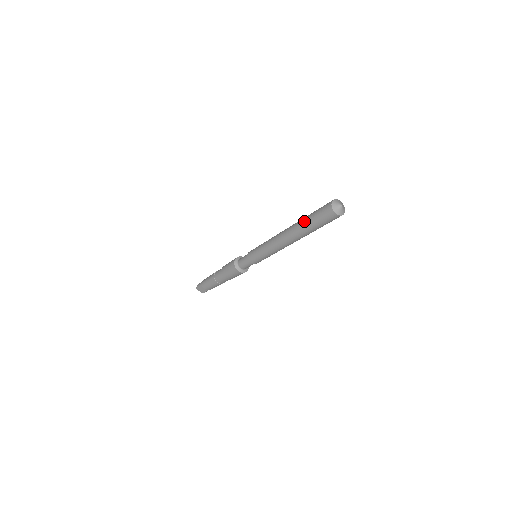
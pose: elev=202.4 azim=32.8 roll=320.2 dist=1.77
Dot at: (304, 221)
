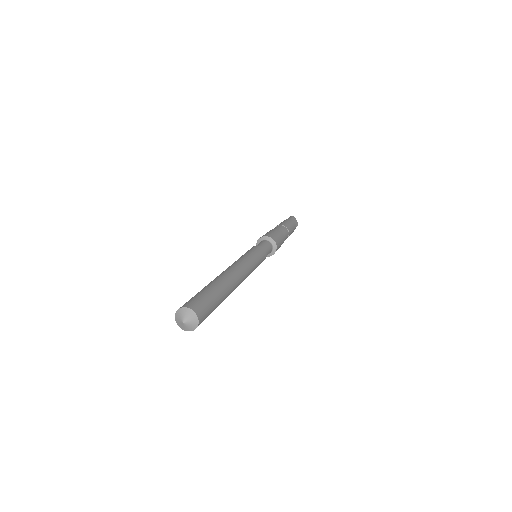
Dot at: occluded
